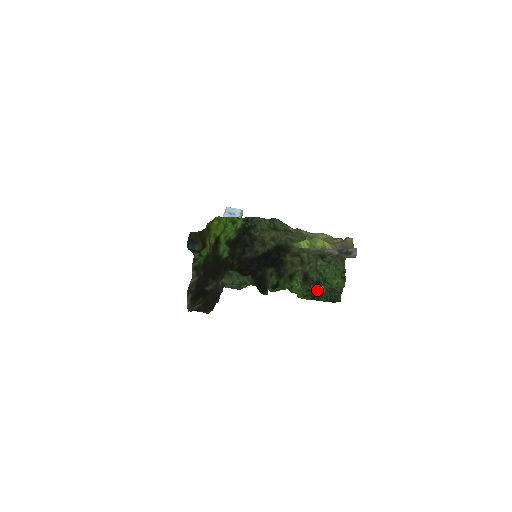
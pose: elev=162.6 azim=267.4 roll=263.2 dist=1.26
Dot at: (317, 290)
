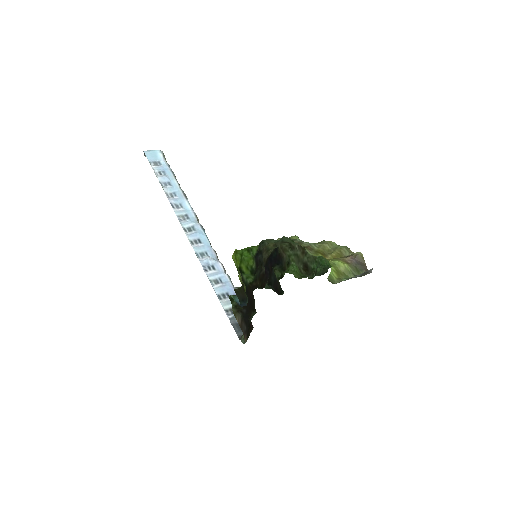
Dot at: occluded
